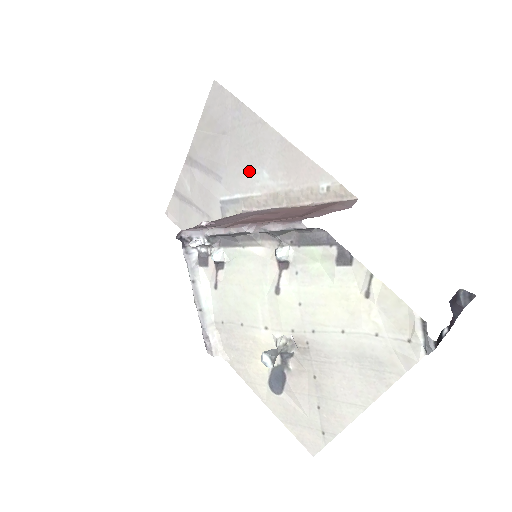
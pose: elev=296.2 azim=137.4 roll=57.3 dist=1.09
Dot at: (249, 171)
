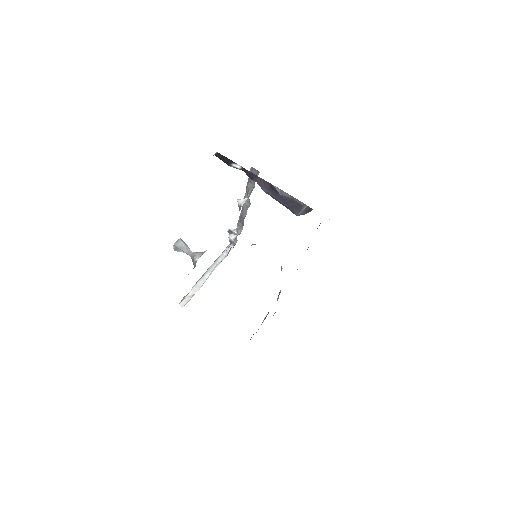
Dot at: occluded
